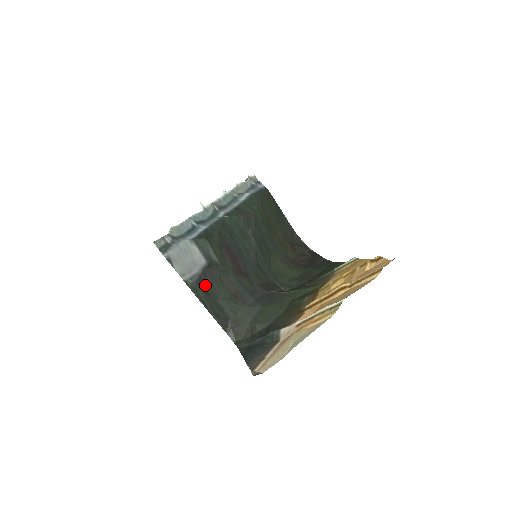
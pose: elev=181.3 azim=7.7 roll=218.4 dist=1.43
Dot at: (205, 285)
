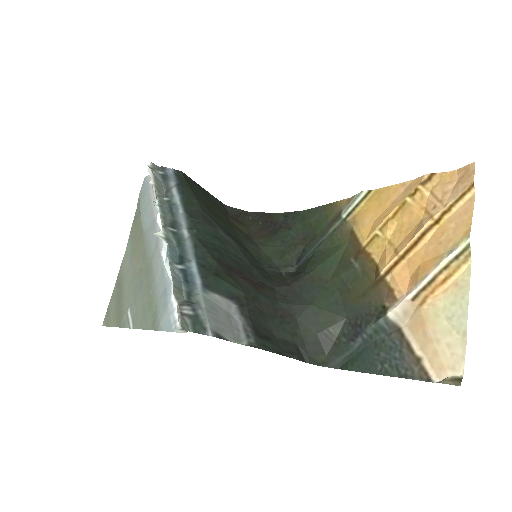
Dot at: (259, 331)
